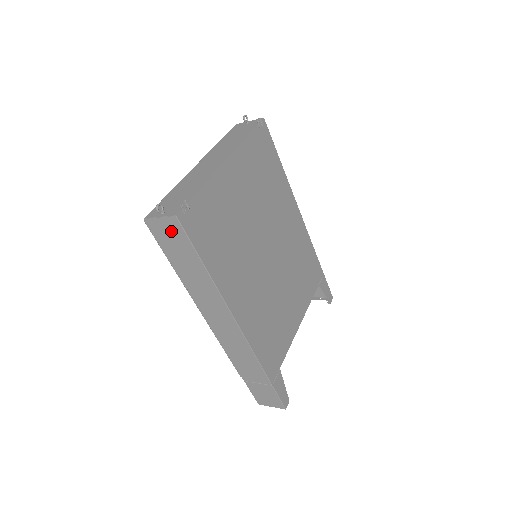
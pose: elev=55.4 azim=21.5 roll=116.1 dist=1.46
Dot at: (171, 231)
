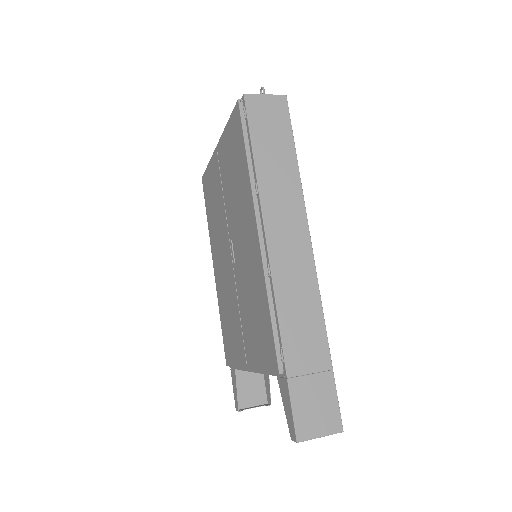
Dot at: (273, 111)
